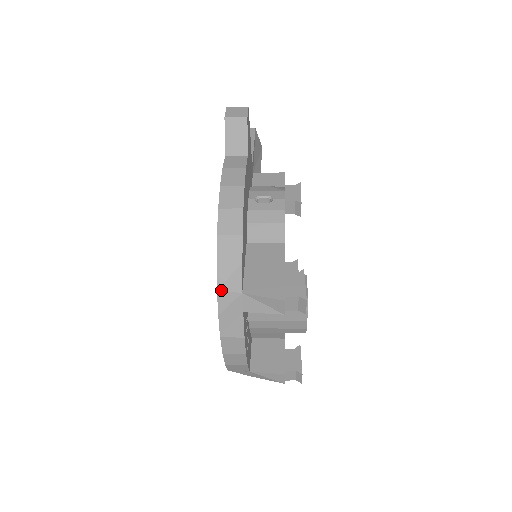
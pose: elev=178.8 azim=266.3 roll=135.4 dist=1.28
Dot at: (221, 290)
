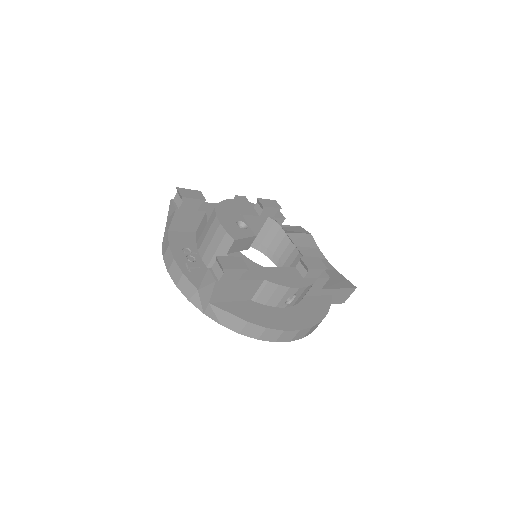
Dot at: occluded
